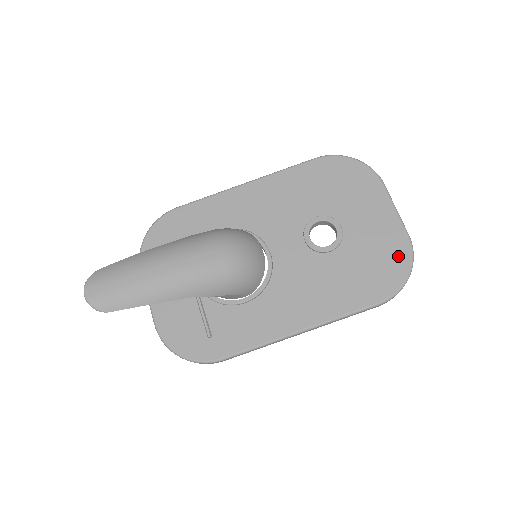
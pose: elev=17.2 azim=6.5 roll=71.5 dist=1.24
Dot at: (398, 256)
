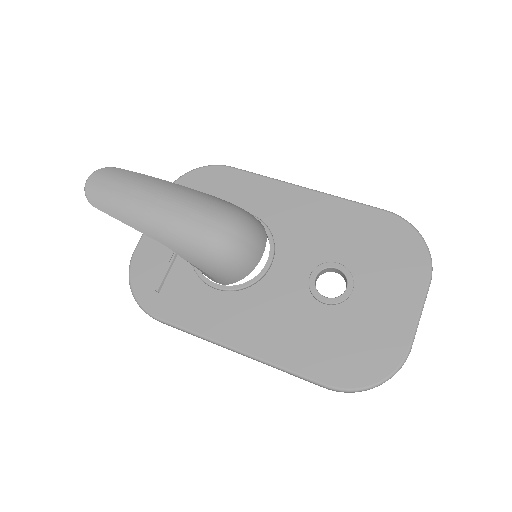
Dot at: (383, 358)
